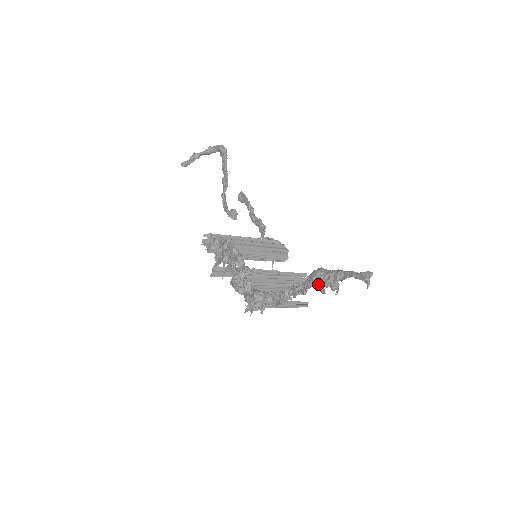
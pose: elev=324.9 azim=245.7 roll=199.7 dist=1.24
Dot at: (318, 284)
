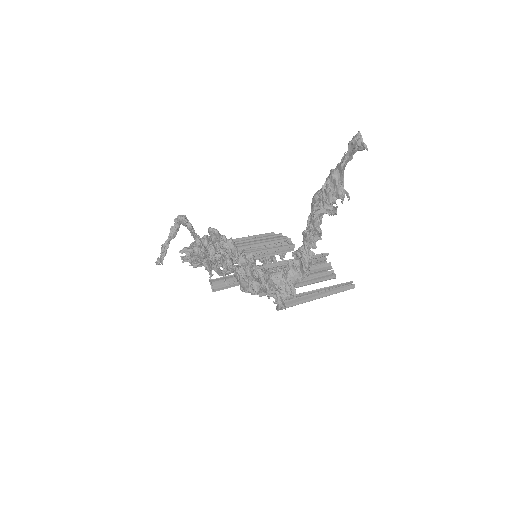
Dot at: (323, 206)
